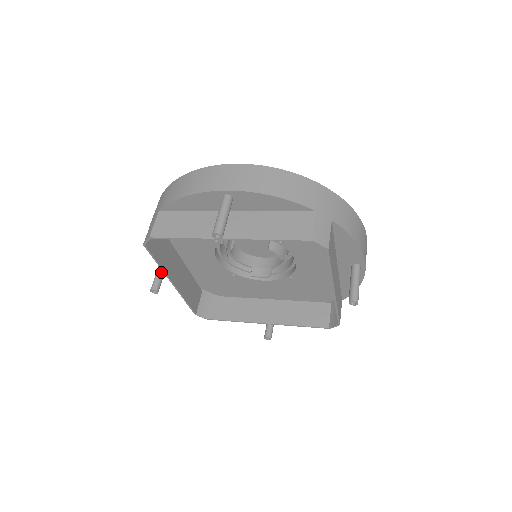
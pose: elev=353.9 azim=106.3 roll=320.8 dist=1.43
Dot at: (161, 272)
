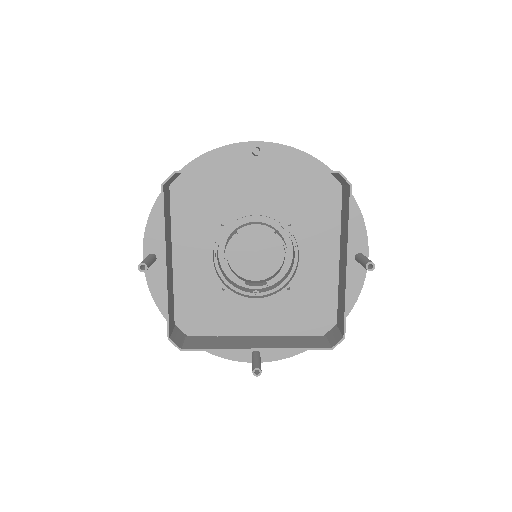
Dot at: (150, 258)
